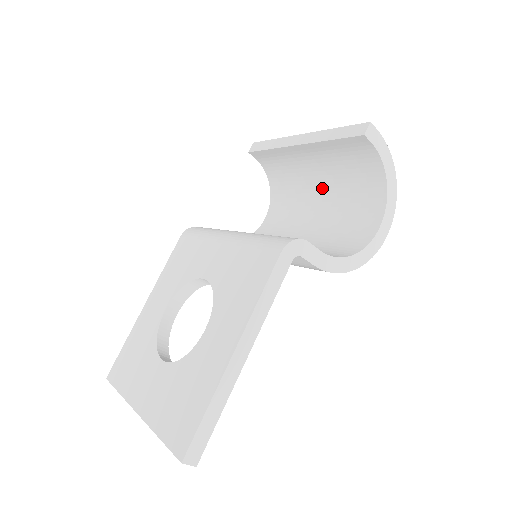
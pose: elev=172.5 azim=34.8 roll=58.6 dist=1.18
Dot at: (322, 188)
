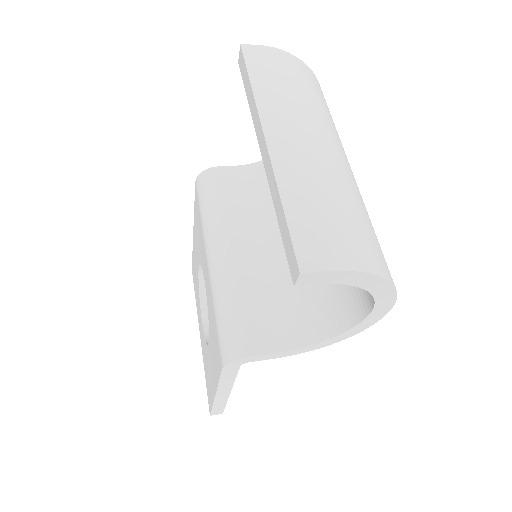
Dot at: occluded
